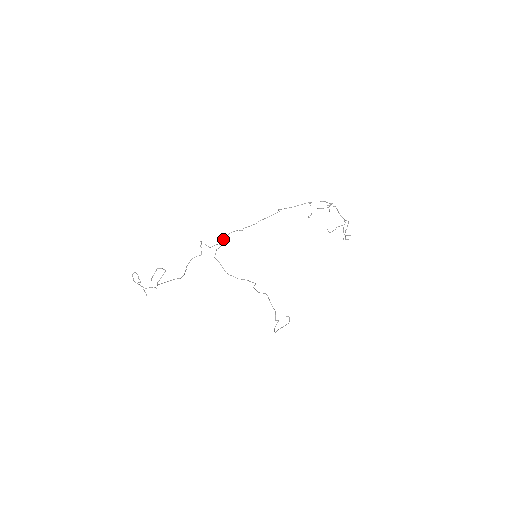
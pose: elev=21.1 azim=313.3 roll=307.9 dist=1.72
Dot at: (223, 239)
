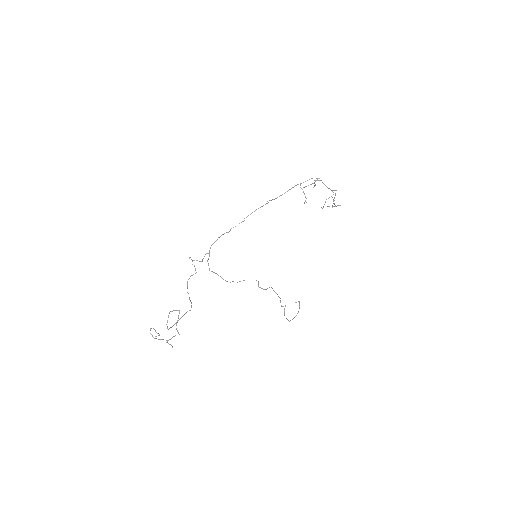
Dot at: (210, 247)
